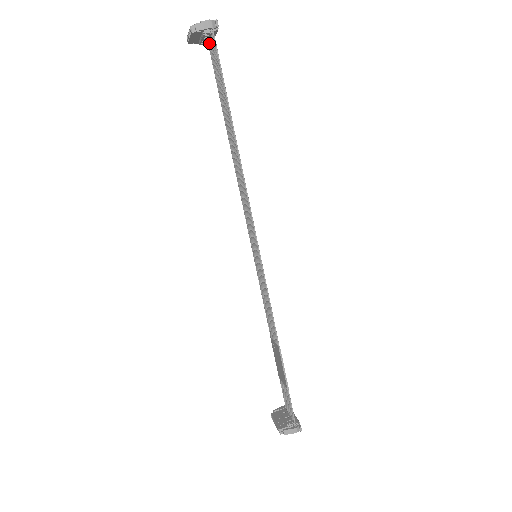
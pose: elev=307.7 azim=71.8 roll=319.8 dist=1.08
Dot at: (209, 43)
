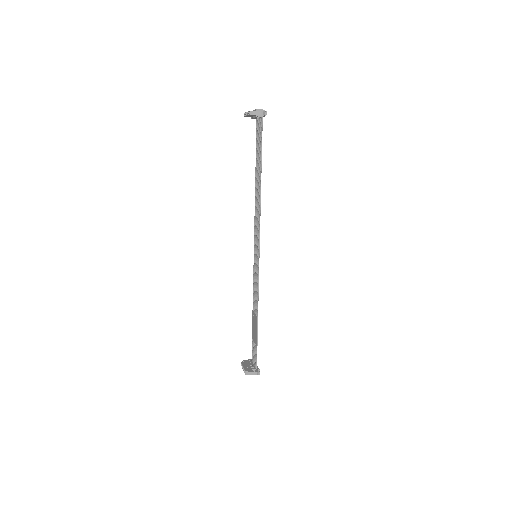
Dot at: (257, 120)
